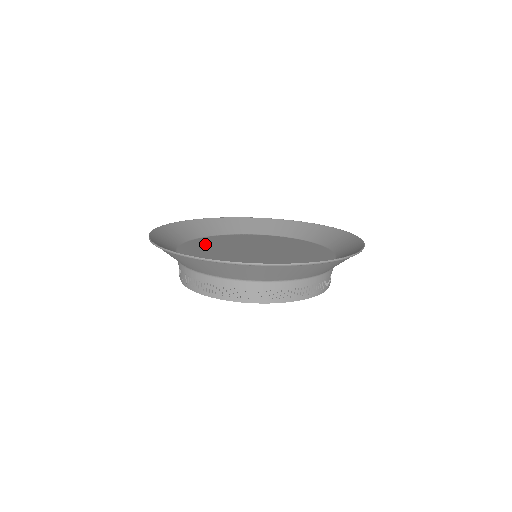
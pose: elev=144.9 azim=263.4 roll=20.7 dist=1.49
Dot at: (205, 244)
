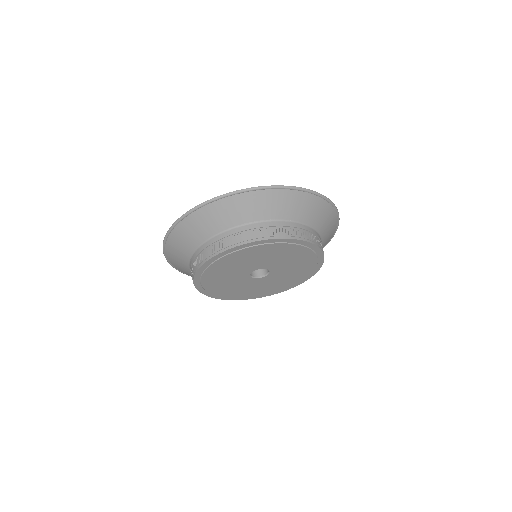
Dot at: occluded
